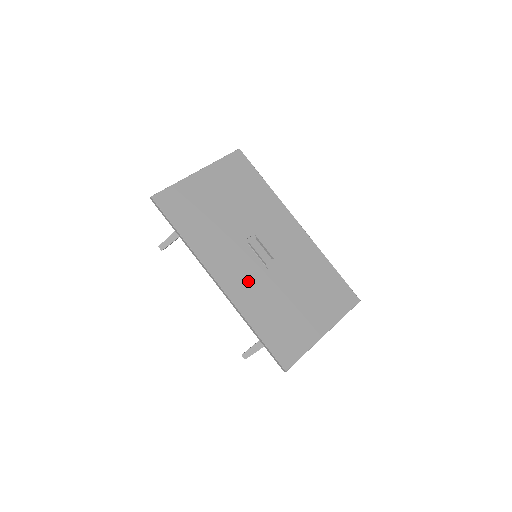
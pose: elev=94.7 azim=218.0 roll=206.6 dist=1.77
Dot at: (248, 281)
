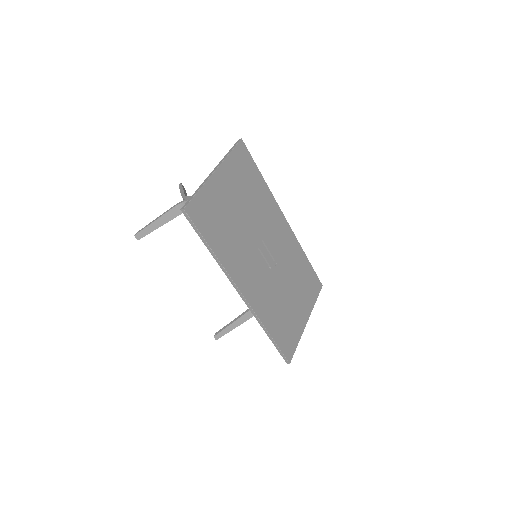
Dot at: (262, 288)
